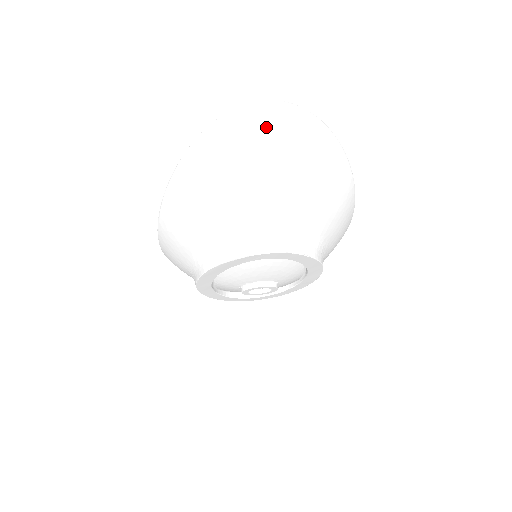
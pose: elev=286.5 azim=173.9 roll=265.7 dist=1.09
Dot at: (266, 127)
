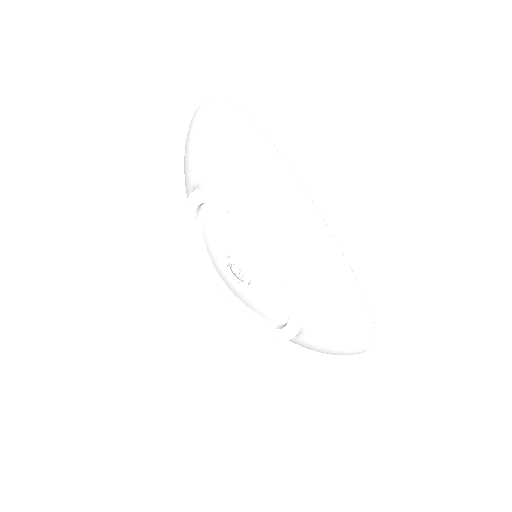
Dot at: (198, 113)
